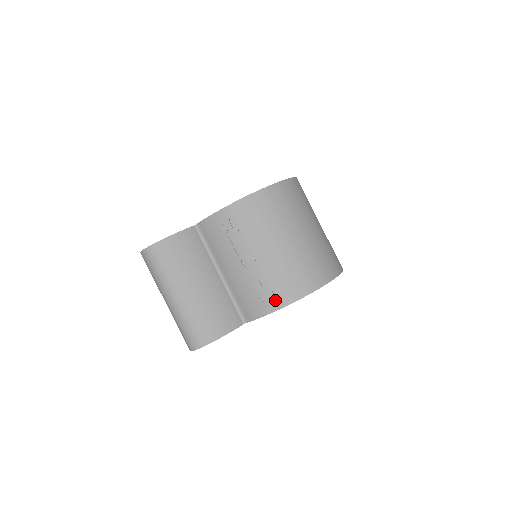
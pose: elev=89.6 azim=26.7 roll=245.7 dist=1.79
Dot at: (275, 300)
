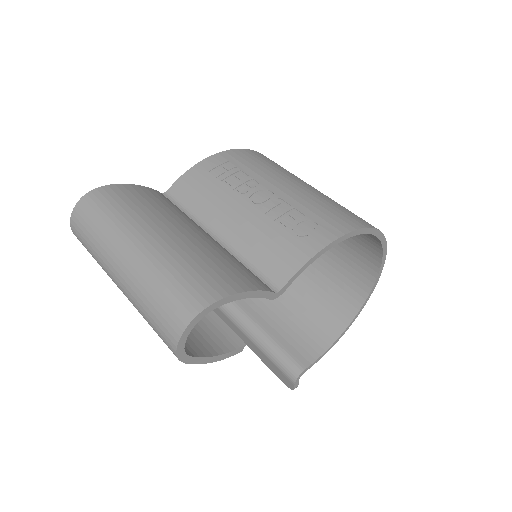
Dot at: (321, 232)
